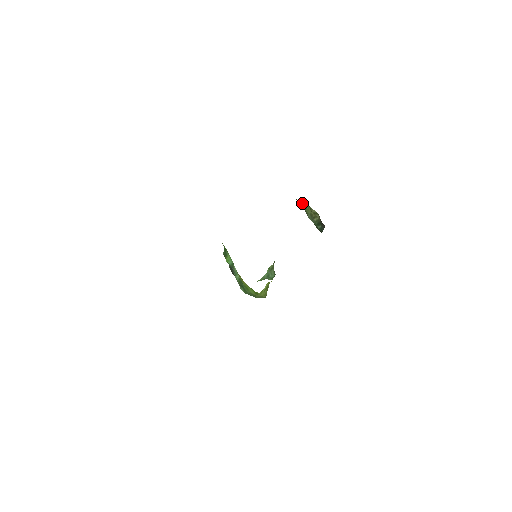
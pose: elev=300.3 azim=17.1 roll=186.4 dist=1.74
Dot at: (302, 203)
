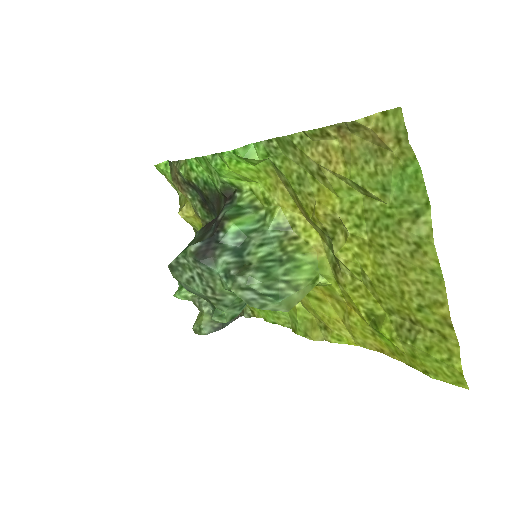
Dot at: occluded
